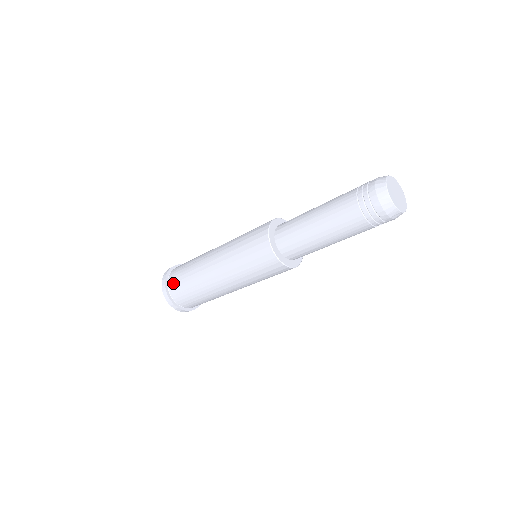
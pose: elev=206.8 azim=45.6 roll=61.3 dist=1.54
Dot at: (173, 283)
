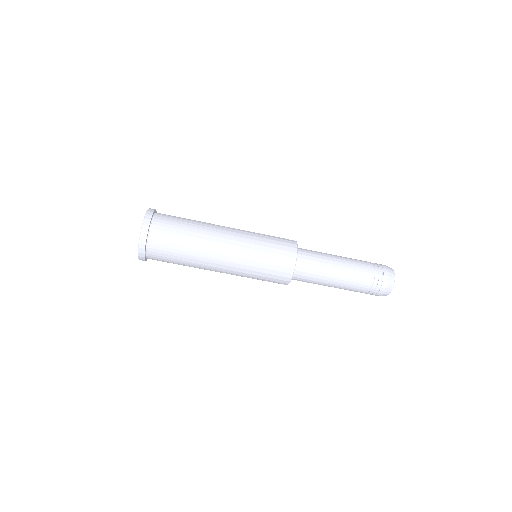
Dot at: (164, 217)
